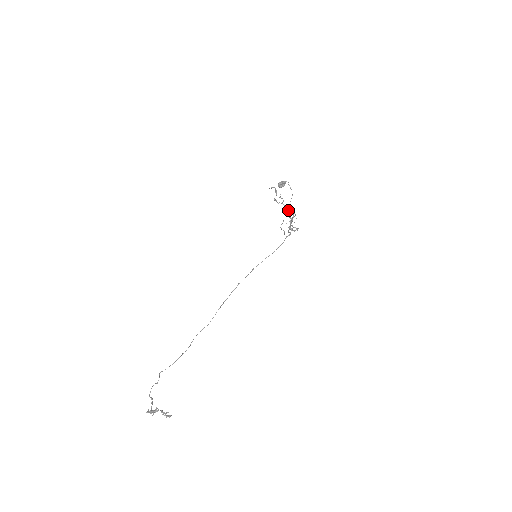
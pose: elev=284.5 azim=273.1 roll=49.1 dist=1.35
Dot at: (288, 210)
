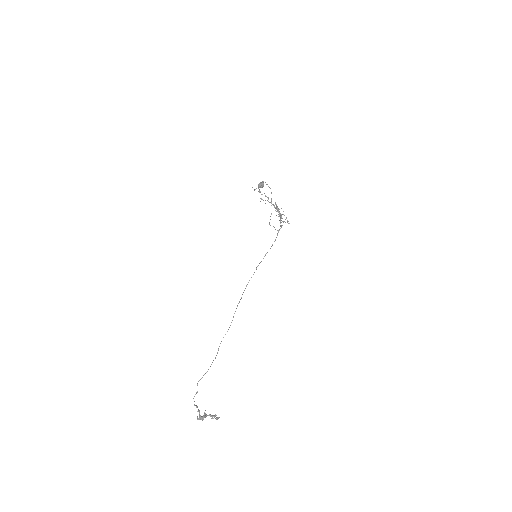
Dot at: (274, 206)
